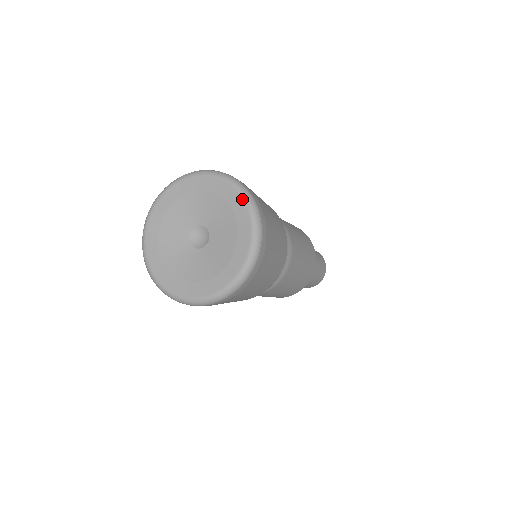
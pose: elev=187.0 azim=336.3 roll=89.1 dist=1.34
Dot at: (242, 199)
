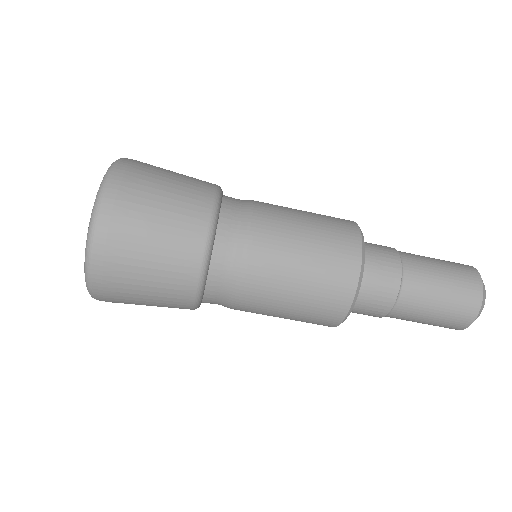
Dot at: occluded
